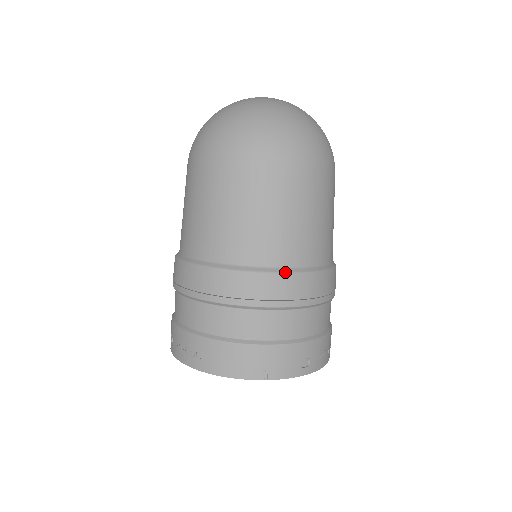
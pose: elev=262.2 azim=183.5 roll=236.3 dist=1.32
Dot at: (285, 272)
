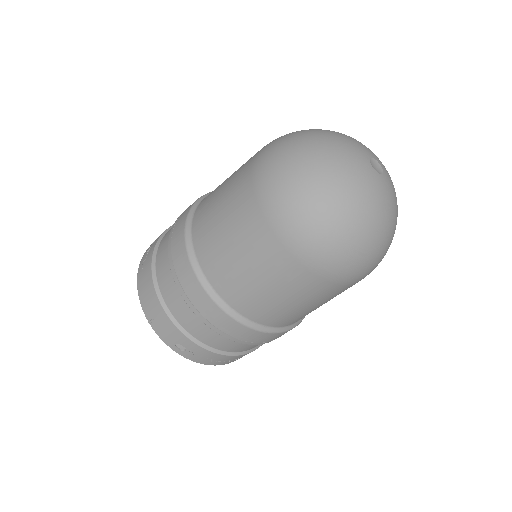
Dot at: (209, 292)
